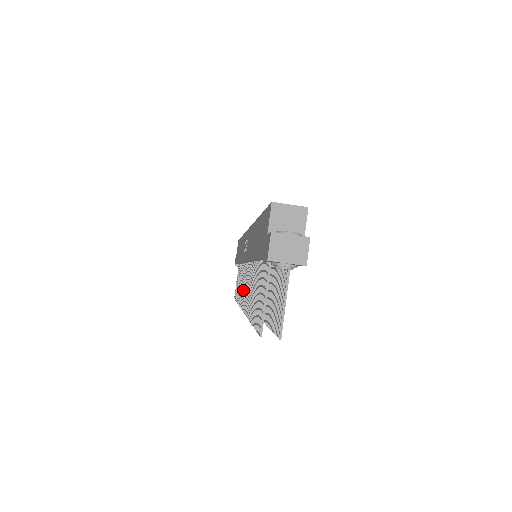
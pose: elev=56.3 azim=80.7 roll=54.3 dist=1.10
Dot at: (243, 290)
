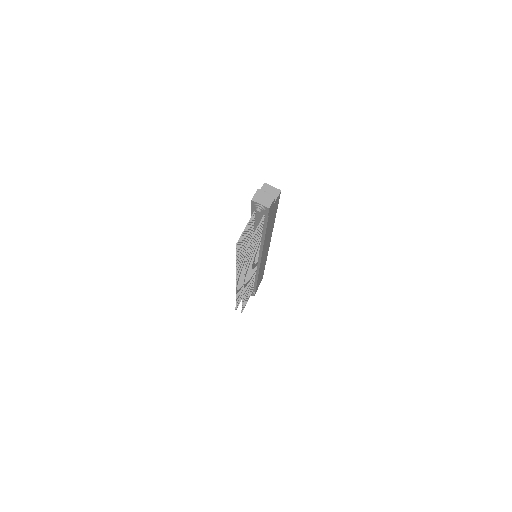
Dot at: (241, 277)
